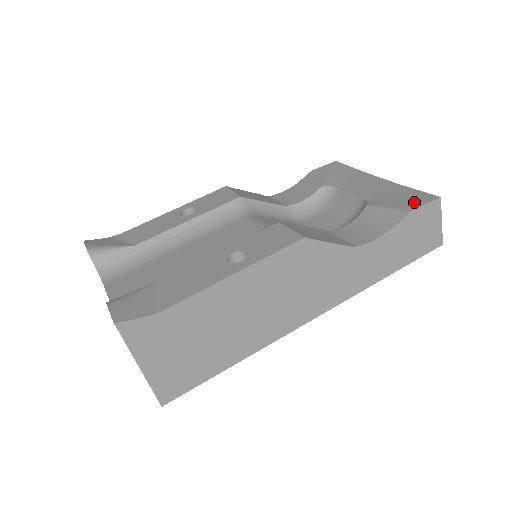
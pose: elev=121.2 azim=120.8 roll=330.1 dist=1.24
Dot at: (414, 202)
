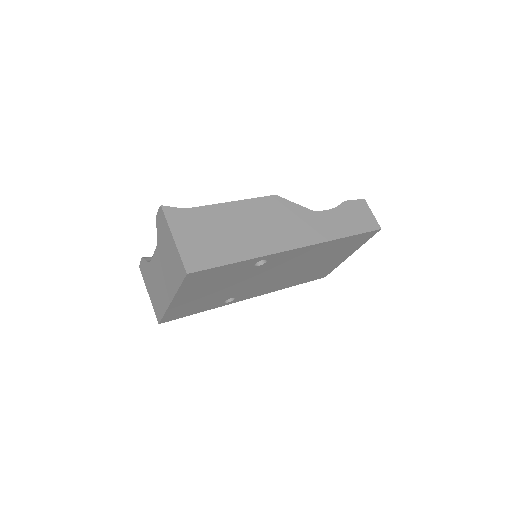
Dot at: occluded
